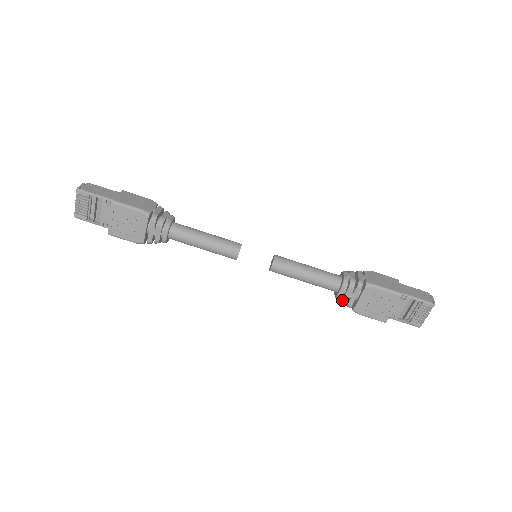
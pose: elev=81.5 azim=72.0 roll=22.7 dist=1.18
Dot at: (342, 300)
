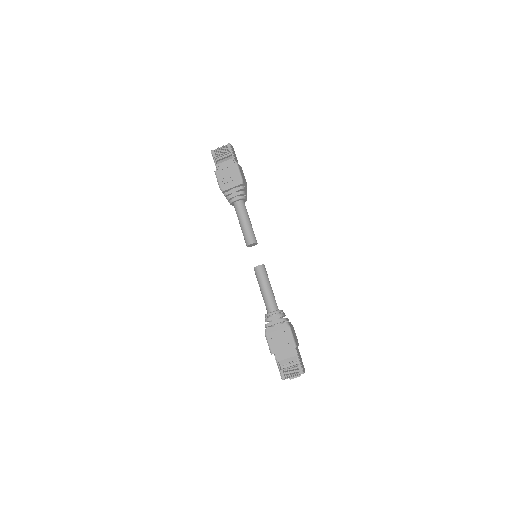
Dot at: (267, 318)
